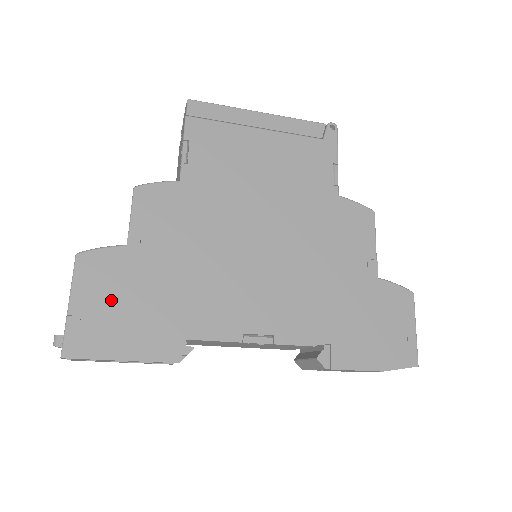
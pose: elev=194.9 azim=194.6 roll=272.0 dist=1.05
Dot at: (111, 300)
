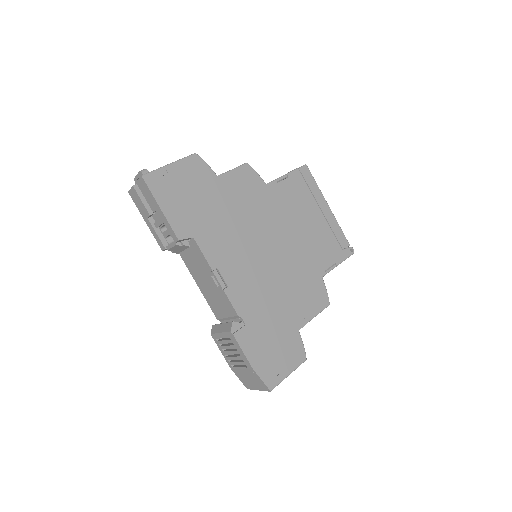
Dot at: (186, 184)
